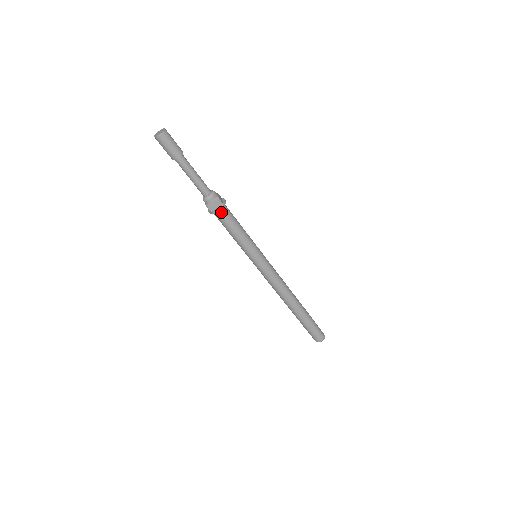
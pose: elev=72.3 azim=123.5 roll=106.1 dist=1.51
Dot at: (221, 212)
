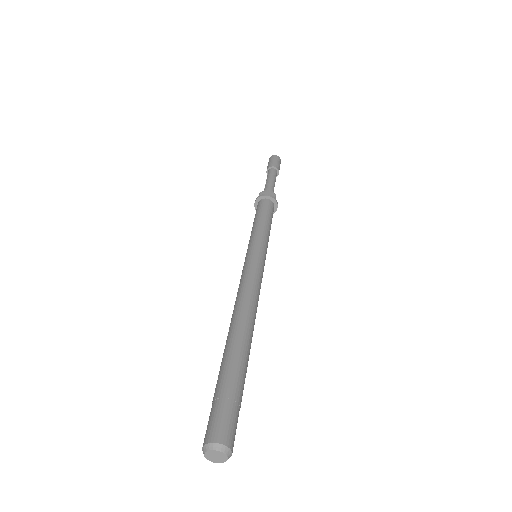
Dot at: (268, 201)
